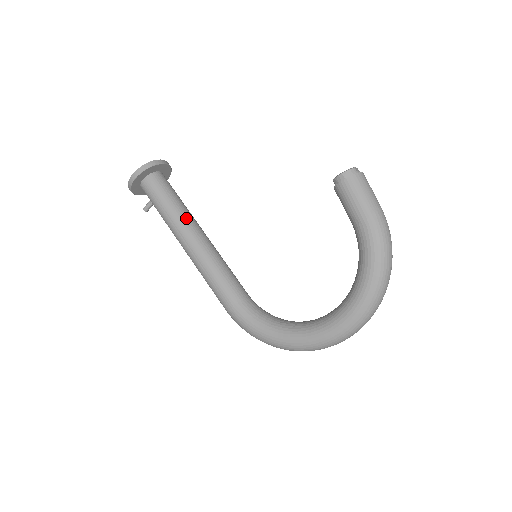
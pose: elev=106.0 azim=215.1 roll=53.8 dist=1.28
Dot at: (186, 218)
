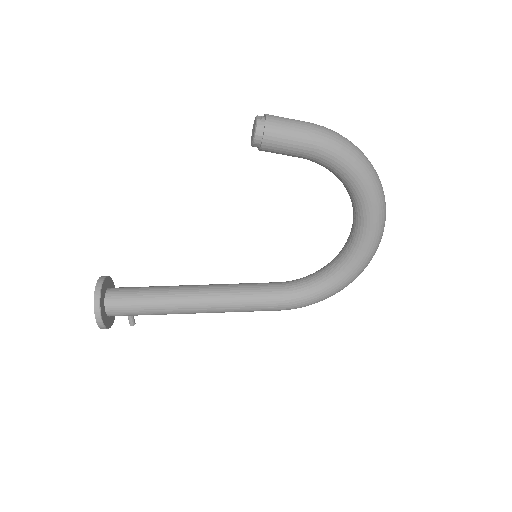
Dot at: (173, 295)
